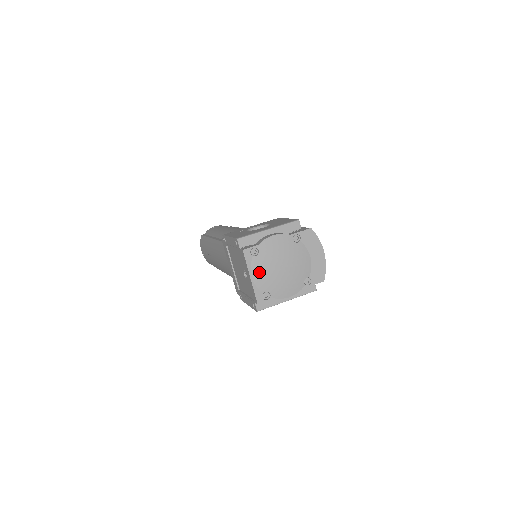
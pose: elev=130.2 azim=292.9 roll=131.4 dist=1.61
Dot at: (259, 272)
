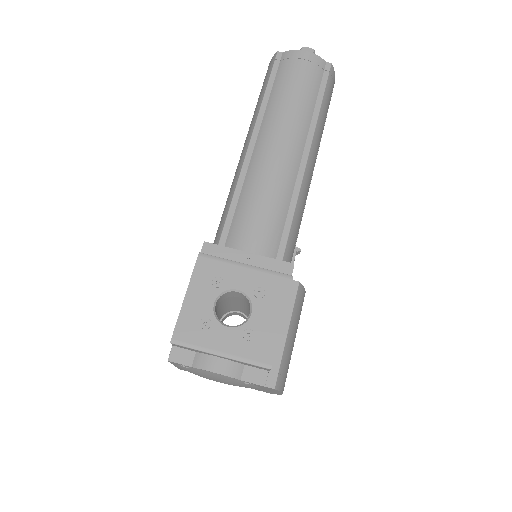
Dot at: (186, 370)
